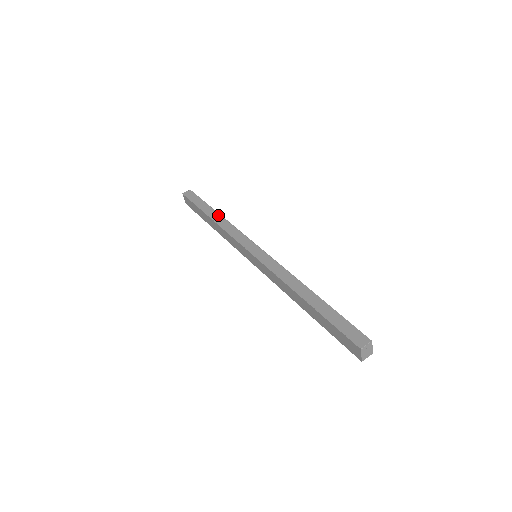
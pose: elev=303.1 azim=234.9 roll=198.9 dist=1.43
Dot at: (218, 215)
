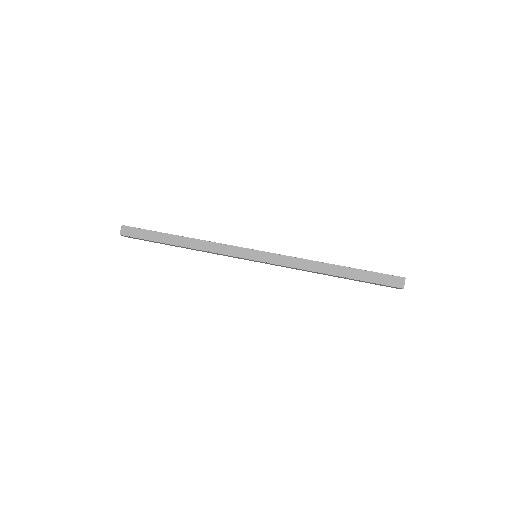
Dot at: (185, 239)
